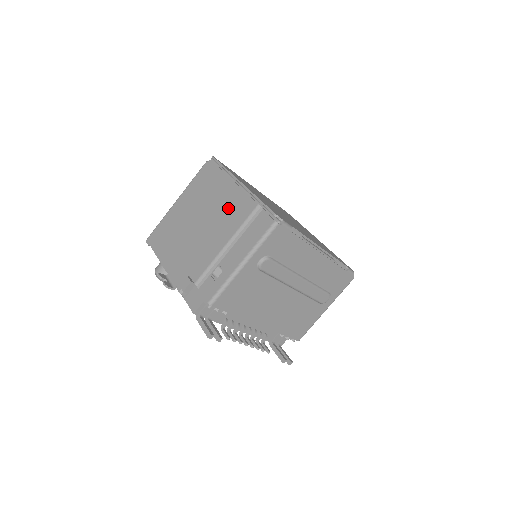
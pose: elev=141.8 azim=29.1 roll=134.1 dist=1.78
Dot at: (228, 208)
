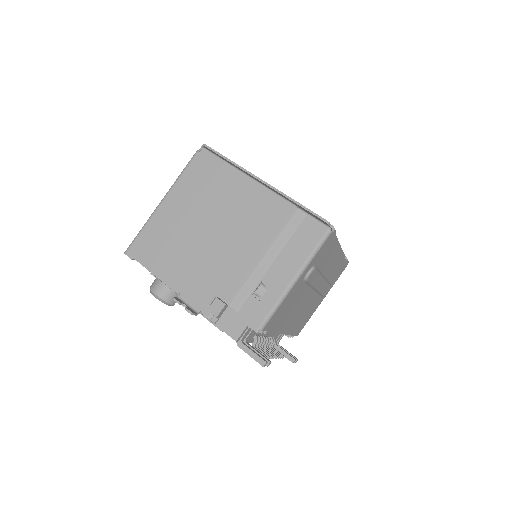
Dot at: (253, 212)
